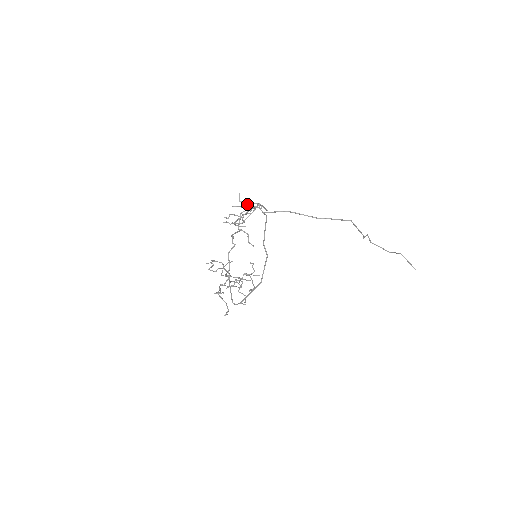
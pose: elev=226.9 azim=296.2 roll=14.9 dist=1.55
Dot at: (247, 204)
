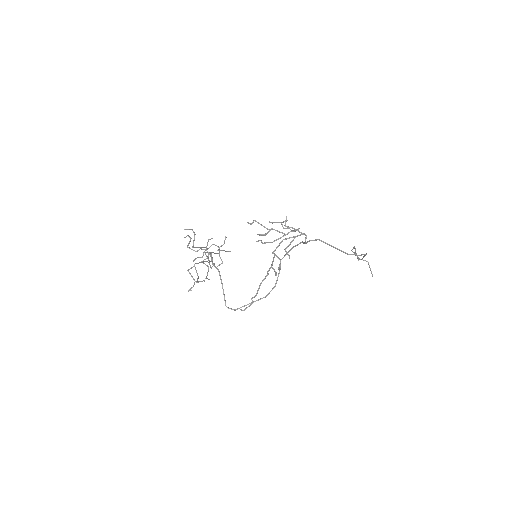
Dot at: occluded
